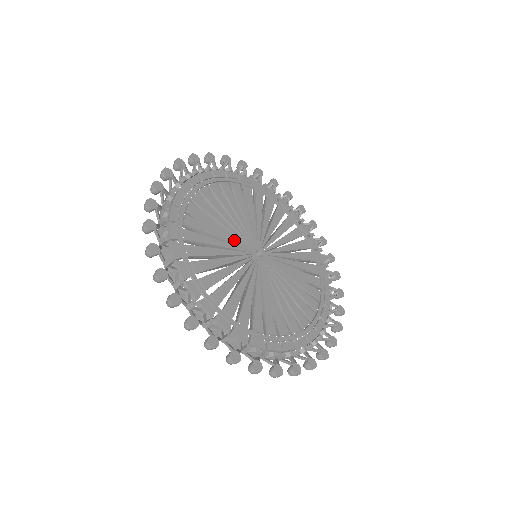
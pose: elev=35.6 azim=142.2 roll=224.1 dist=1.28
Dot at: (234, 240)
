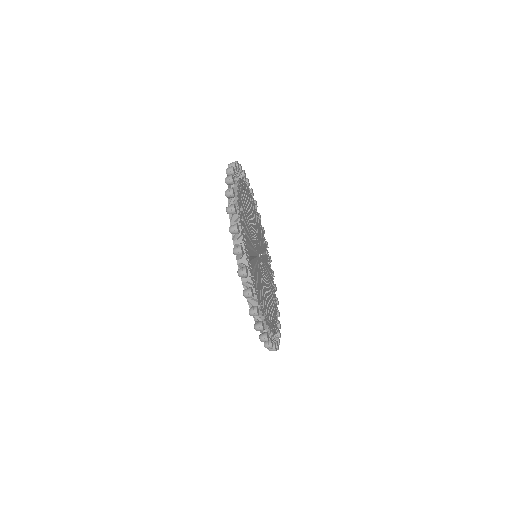
Dot at: occluded
